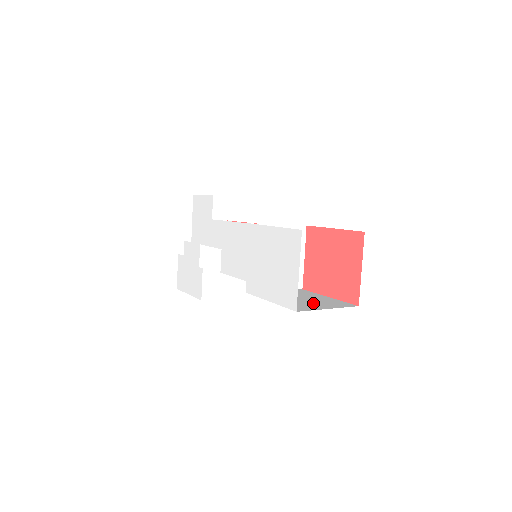
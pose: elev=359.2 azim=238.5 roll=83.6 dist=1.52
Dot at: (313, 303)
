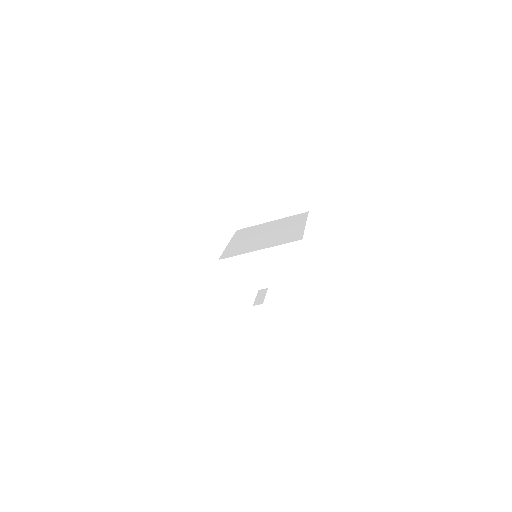
Dot at: occluded
